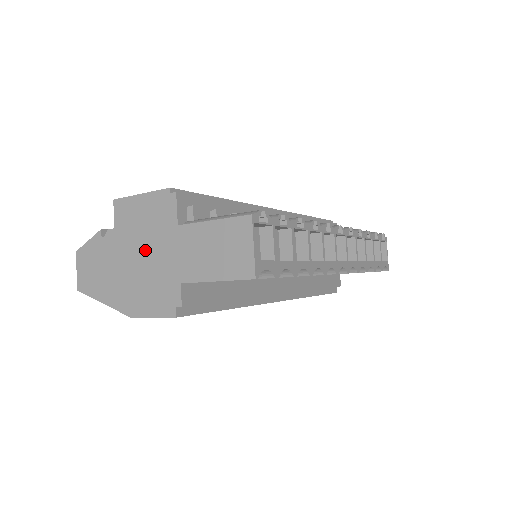
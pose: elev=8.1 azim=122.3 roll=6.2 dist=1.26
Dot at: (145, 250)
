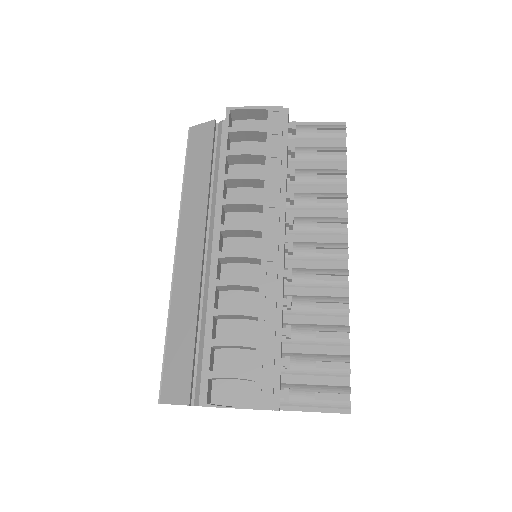
Dot at: occluded
